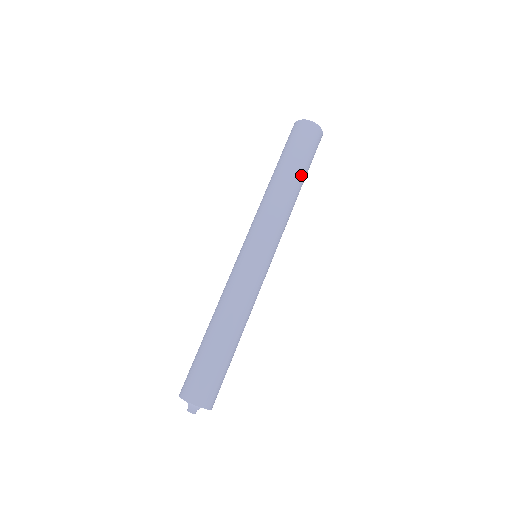
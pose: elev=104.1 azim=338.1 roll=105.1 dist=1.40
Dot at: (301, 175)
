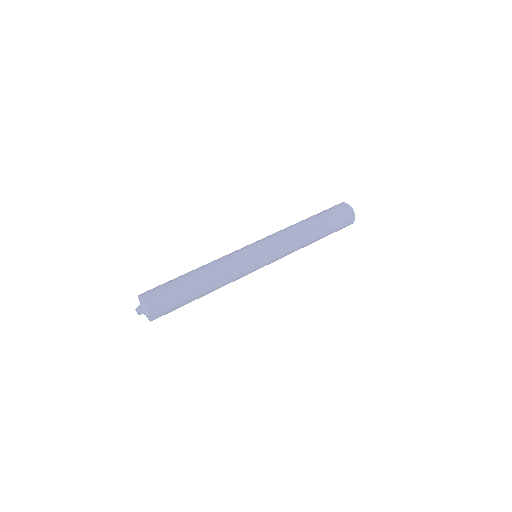
Dot at: (321, 238)
